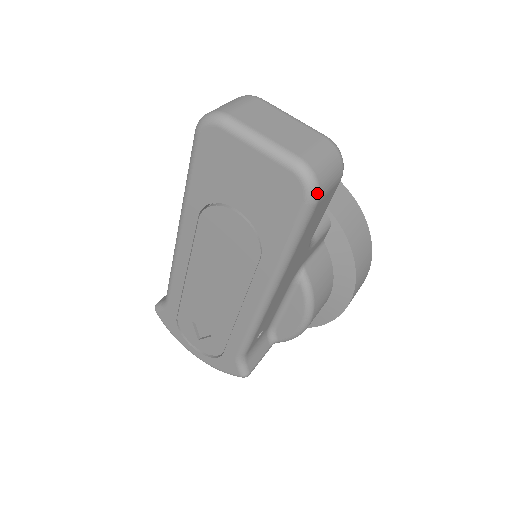
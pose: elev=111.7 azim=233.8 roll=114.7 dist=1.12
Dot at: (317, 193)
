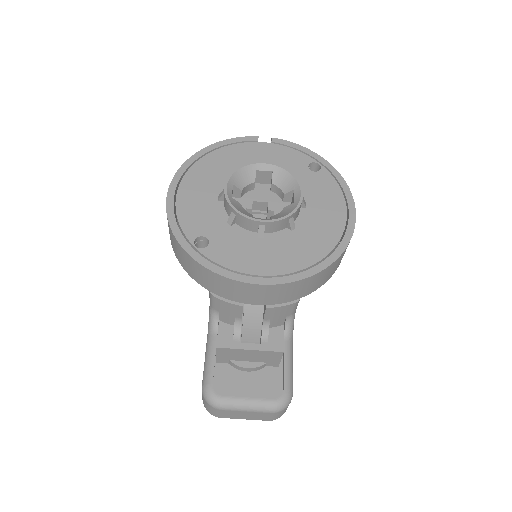
Dot at: occluded
